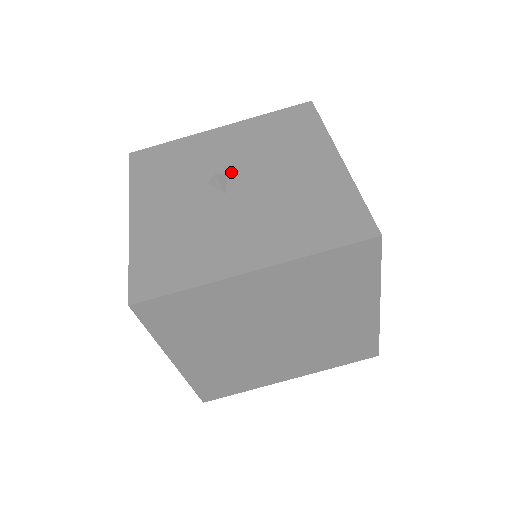
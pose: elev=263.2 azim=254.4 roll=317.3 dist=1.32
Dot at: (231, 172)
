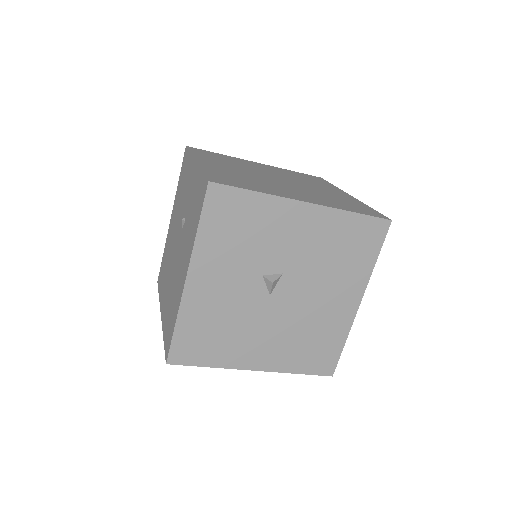
Dot at: (285, 274)
